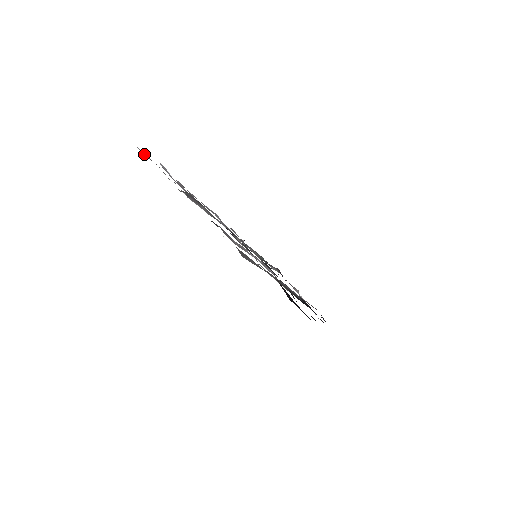
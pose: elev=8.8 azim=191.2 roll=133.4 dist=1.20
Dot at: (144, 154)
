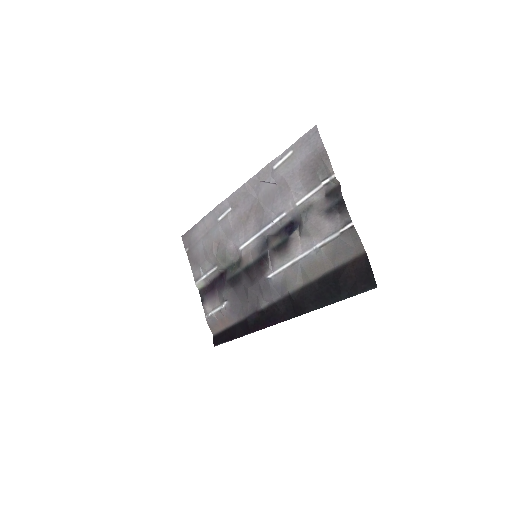
Dot at: (320, 145)
